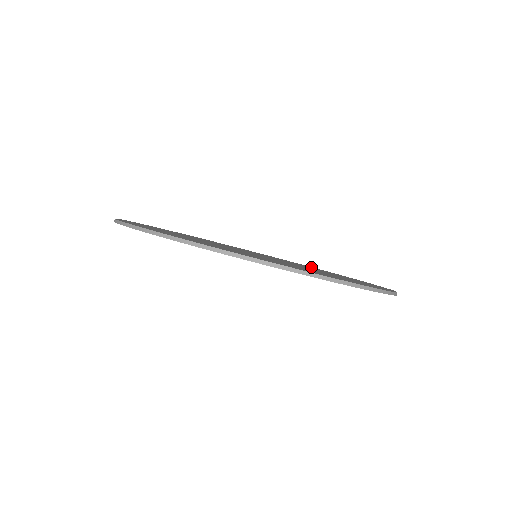
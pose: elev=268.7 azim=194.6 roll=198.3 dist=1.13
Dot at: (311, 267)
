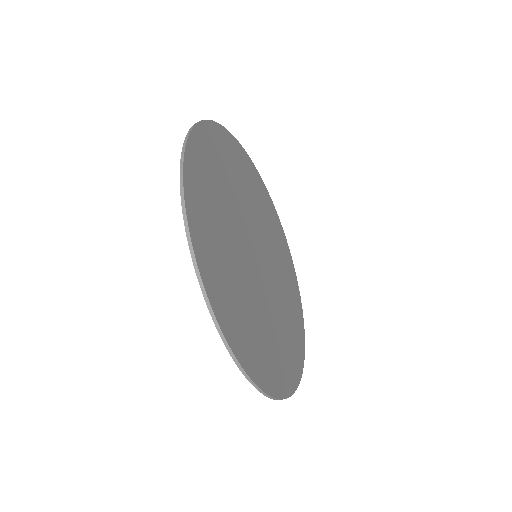
Dot at: (295, 301)
